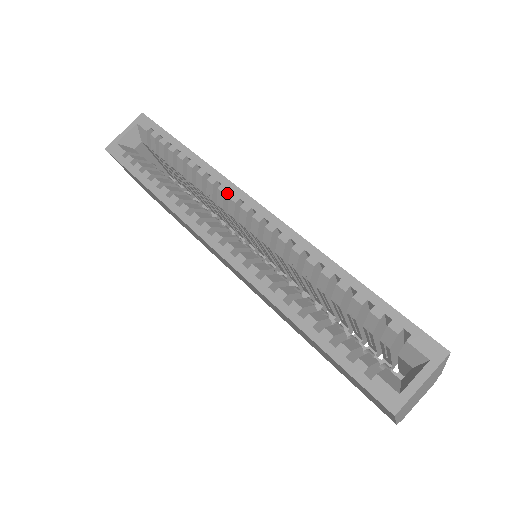
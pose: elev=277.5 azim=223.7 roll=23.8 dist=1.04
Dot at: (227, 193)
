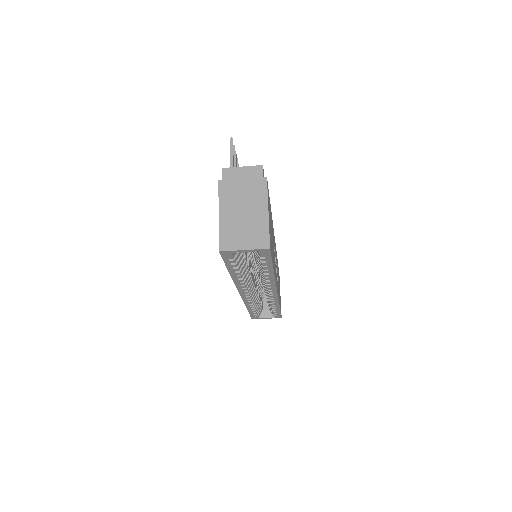
Dot at: occluded
